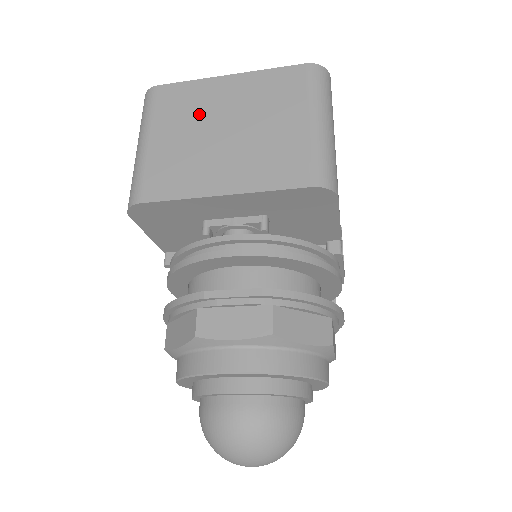
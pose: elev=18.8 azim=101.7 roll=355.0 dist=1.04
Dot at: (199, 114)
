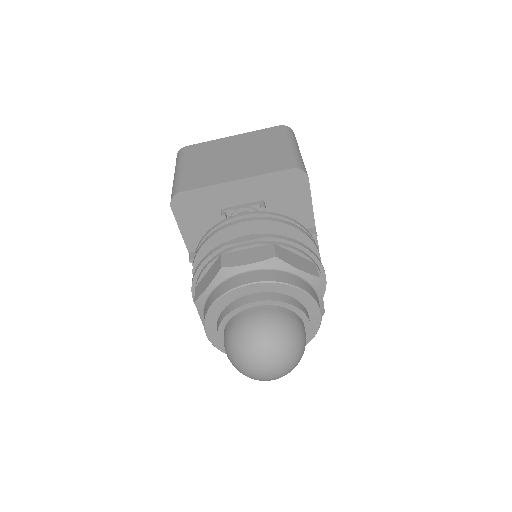
Dot at: (215, 153)
